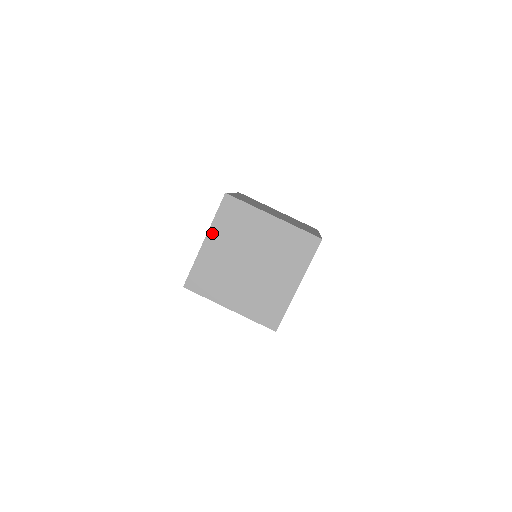
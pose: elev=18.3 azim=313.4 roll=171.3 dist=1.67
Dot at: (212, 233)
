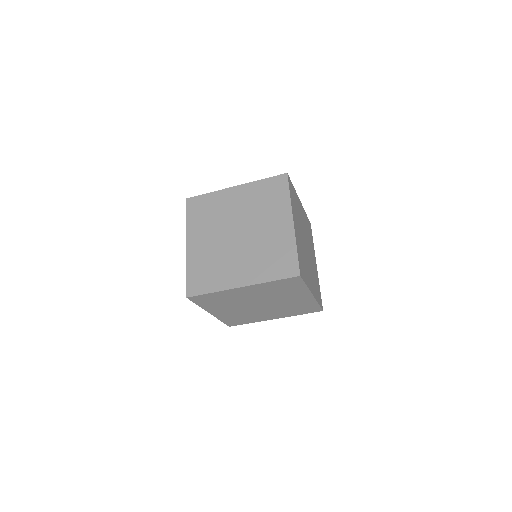
Dot at: (210, 310)
